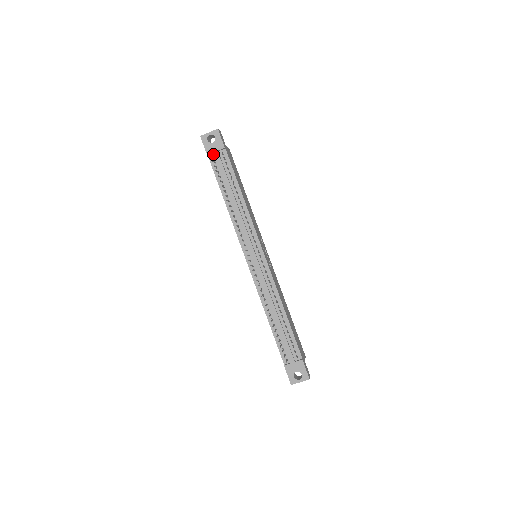
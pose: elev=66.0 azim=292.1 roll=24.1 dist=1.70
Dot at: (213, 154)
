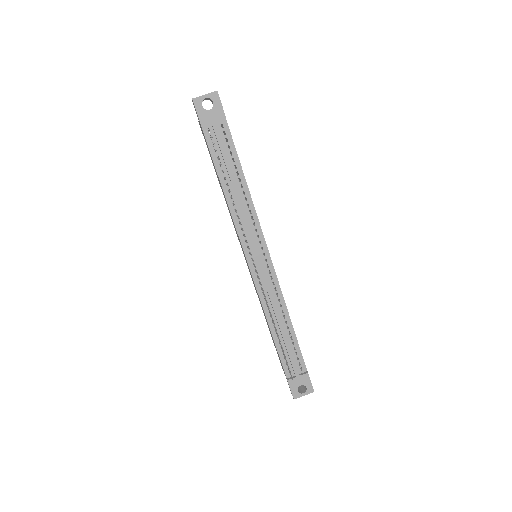
Dot at: (209, 125)
